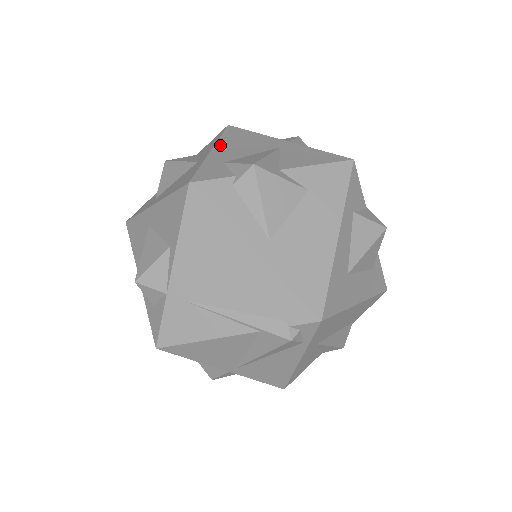
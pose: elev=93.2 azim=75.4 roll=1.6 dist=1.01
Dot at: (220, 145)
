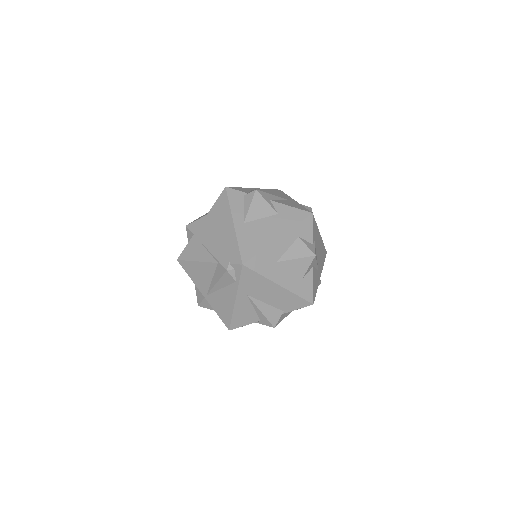
Dot at: (261, 189)
